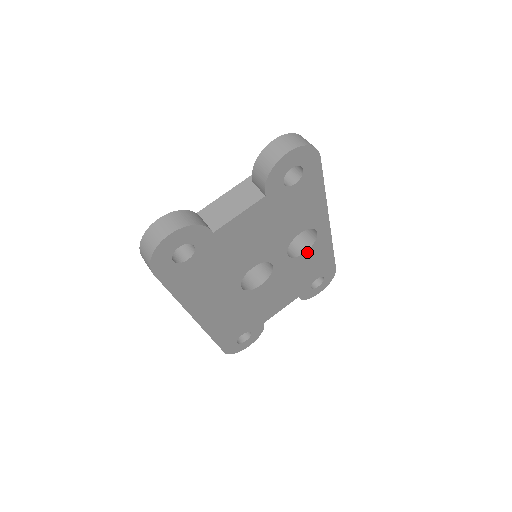
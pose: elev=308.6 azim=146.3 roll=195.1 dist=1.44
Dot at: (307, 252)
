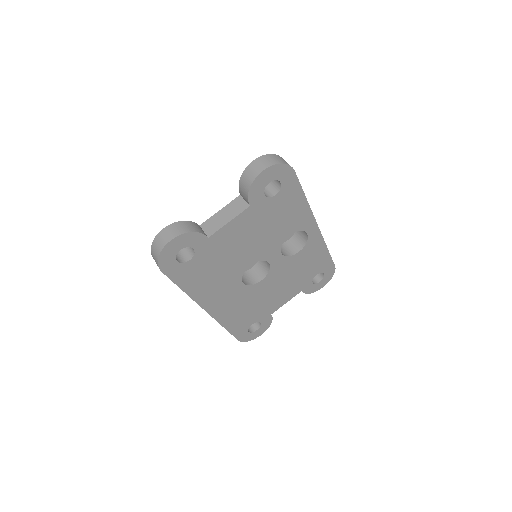
Dot at: (301, 251)
